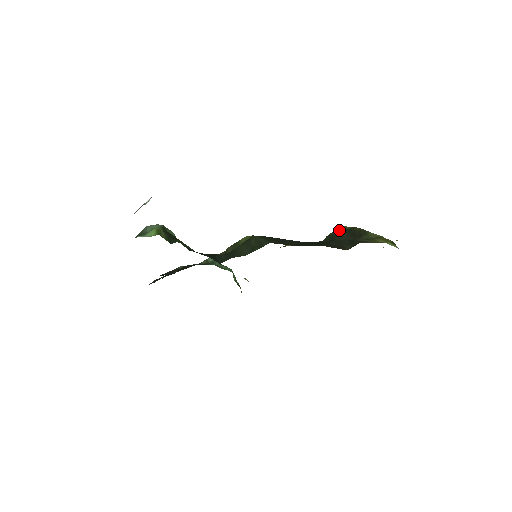
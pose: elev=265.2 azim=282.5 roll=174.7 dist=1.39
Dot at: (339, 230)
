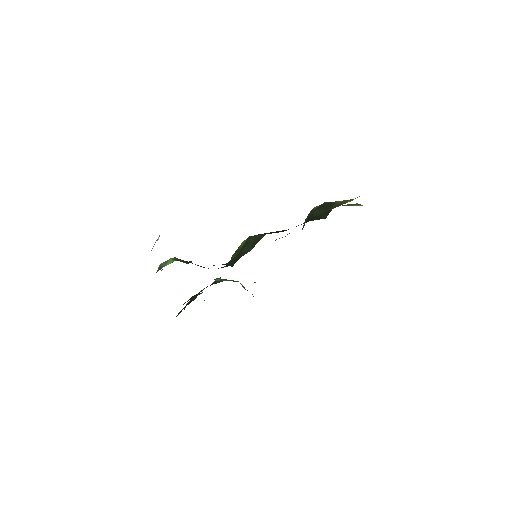
Dot at: (313, 210)
